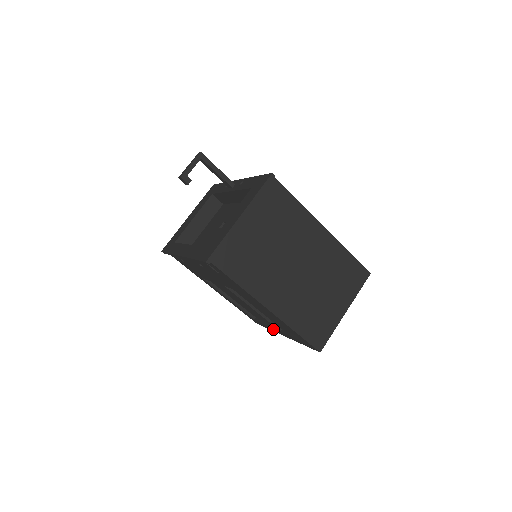
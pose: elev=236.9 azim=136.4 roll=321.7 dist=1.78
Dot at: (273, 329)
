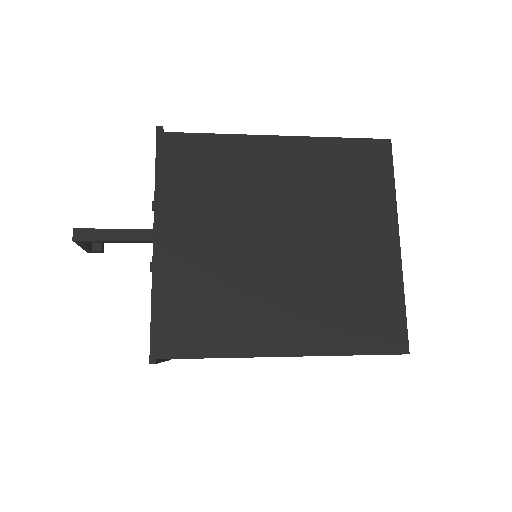
Dot at: occluded
